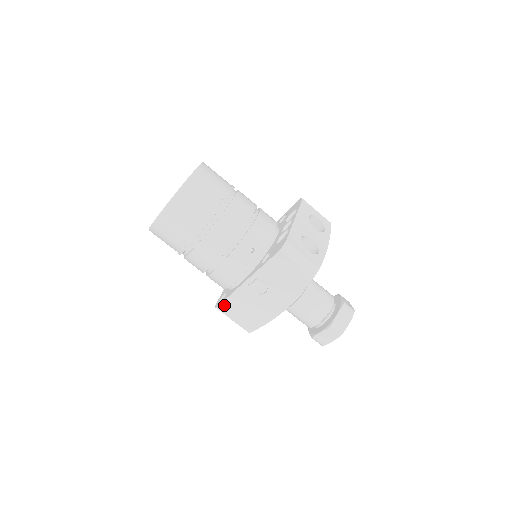
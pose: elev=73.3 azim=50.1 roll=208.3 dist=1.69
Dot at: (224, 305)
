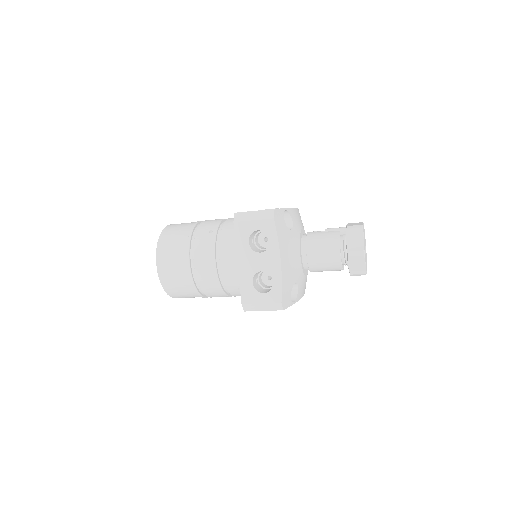
Dot at: occluded
